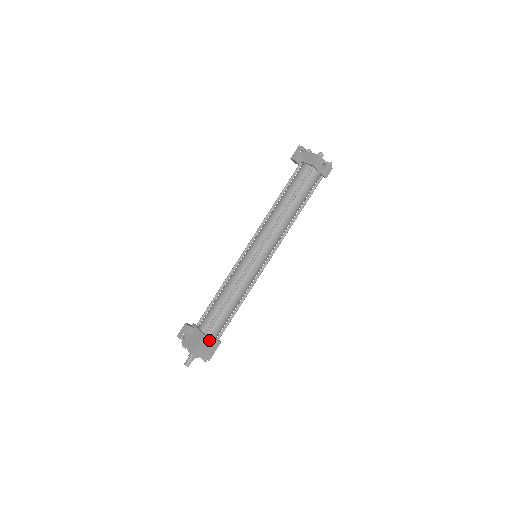
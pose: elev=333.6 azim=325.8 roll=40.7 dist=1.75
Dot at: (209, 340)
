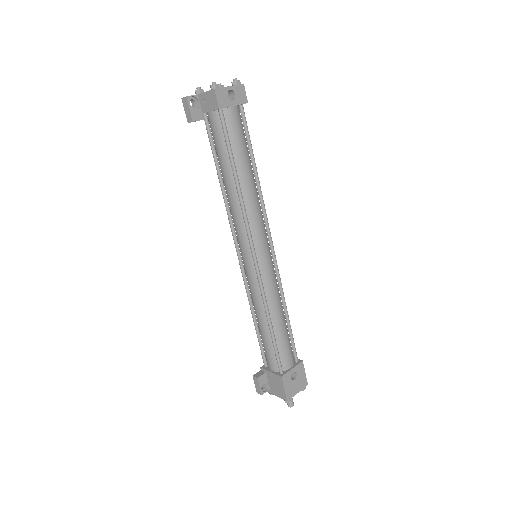
Dot at: (290, 374)
